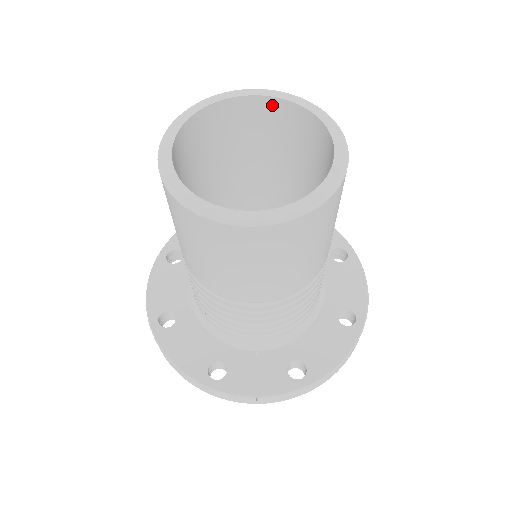
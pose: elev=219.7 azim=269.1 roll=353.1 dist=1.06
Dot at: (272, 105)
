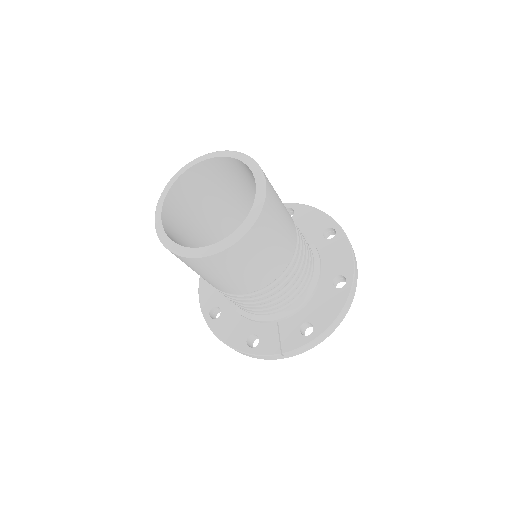
Dot at: (220, 161)
